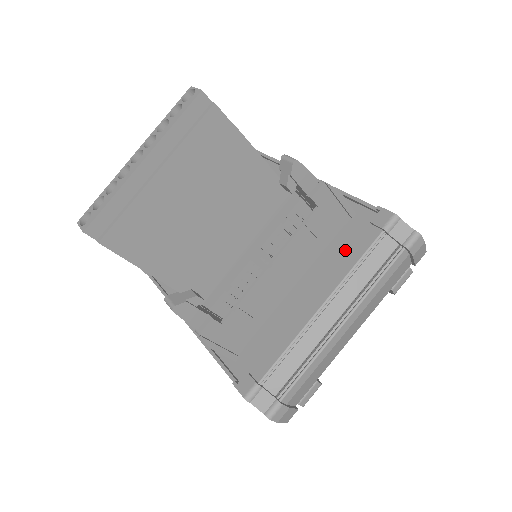
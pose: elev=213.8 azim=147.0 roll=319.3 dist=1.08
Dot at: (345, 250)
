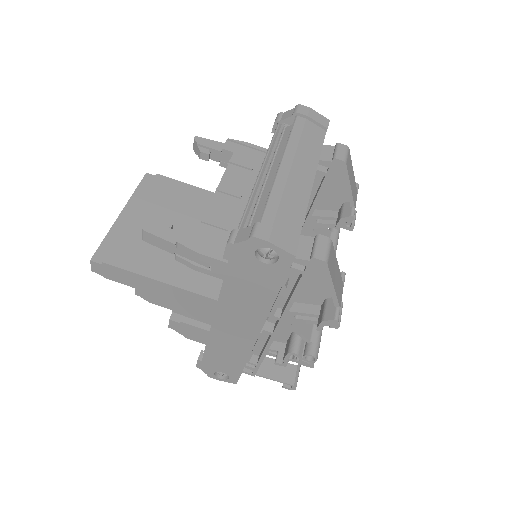
Dot at: occluded
